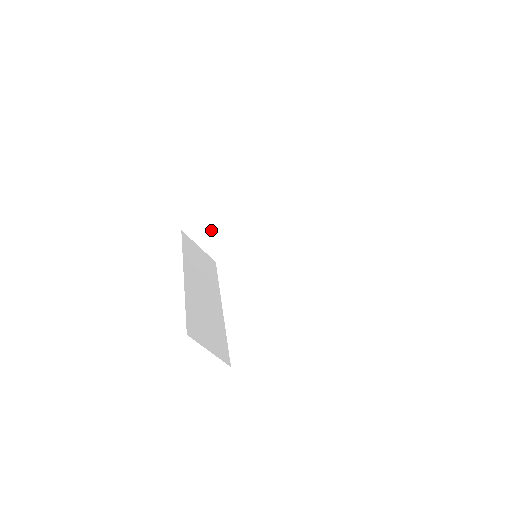
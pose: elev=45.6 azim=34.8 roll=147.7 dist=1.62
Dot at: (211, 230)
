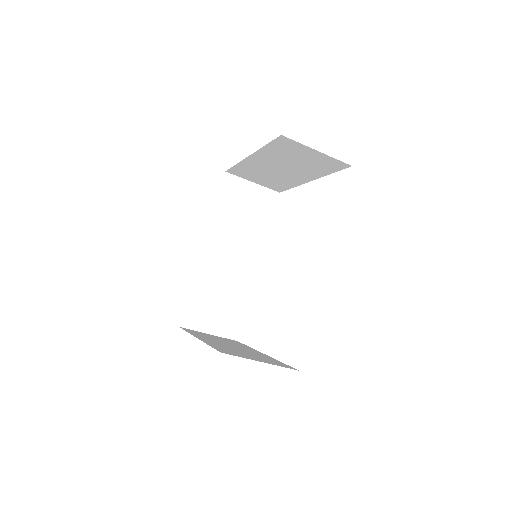
Dot at: (255, 174)
